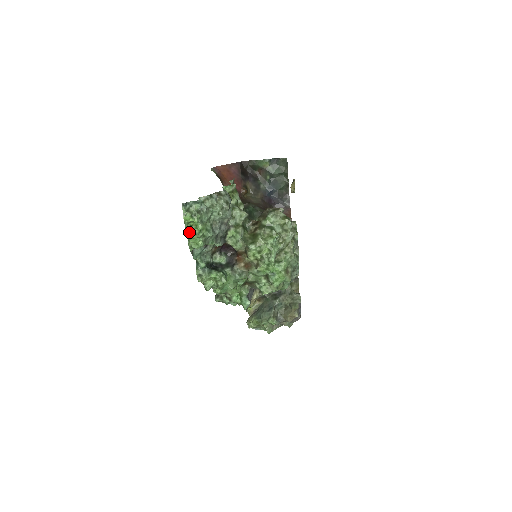
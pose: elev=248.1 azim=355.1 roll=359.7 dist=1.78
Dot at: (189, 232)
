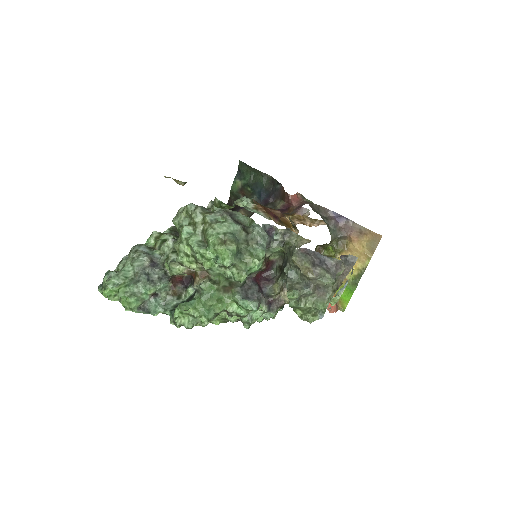
Dot at: (120, 301)
